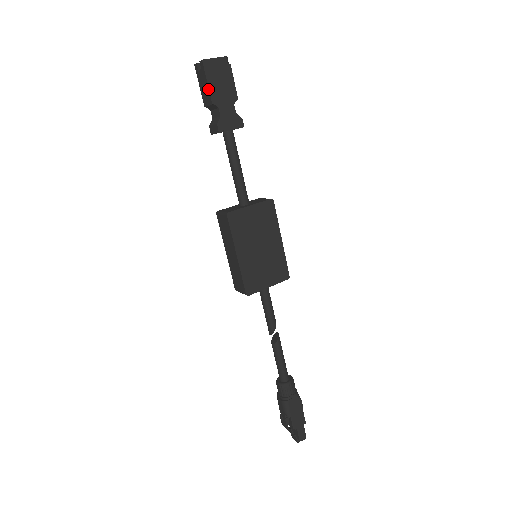
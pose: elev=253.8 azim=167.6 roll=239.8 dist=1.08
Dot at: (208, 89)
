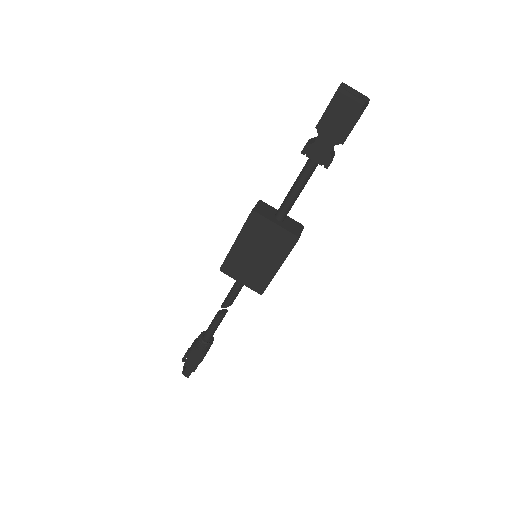
Dot at: (323, 113)
